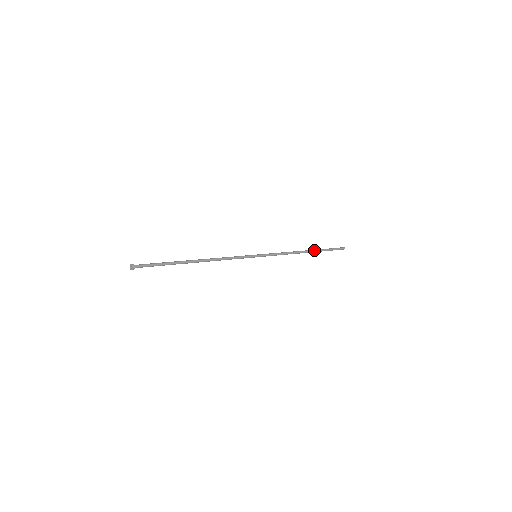
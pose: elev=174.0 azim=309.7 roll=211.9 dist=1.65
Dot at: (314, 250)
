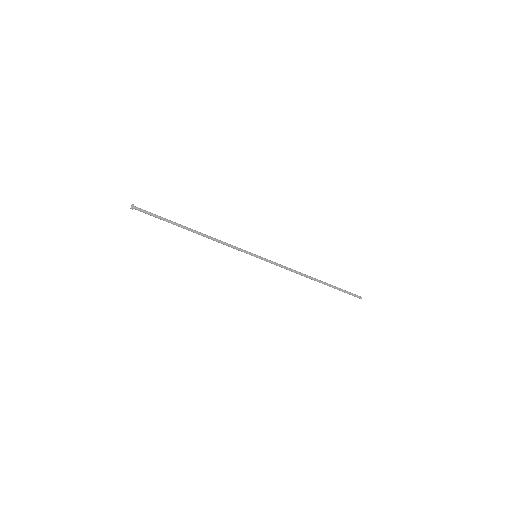
Dot at: (323, 282)
